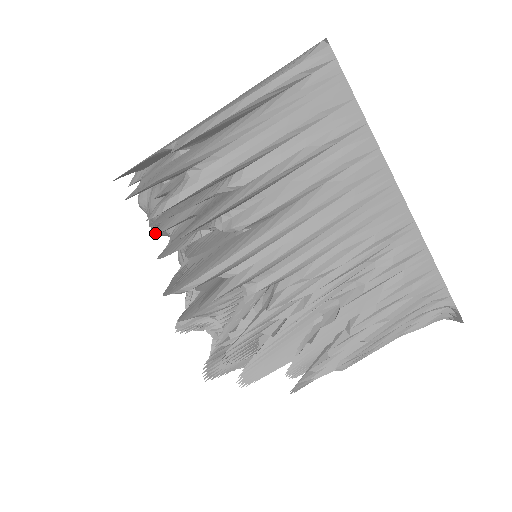
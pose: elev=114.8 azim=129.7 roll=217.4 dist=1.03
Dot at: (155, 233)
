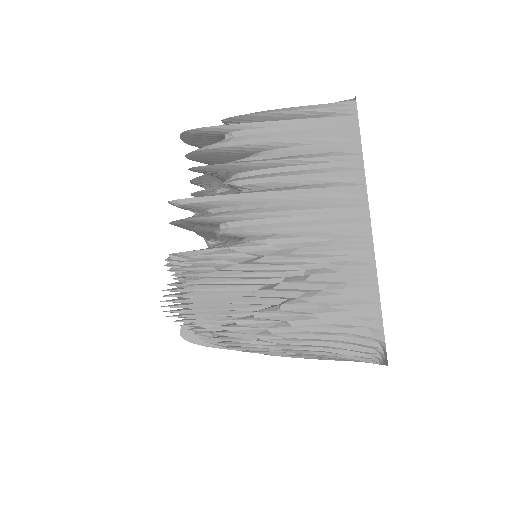
Dot at: (193, 193)
